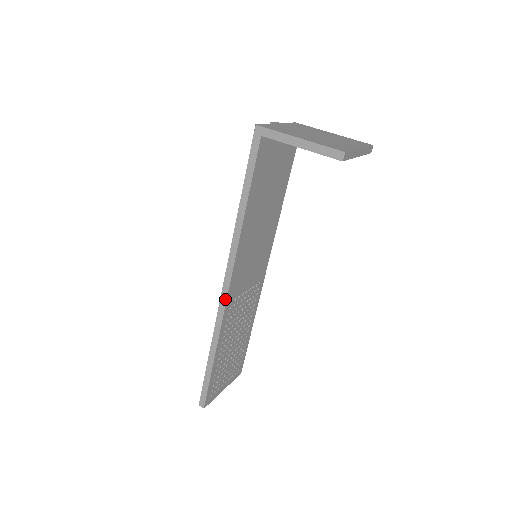
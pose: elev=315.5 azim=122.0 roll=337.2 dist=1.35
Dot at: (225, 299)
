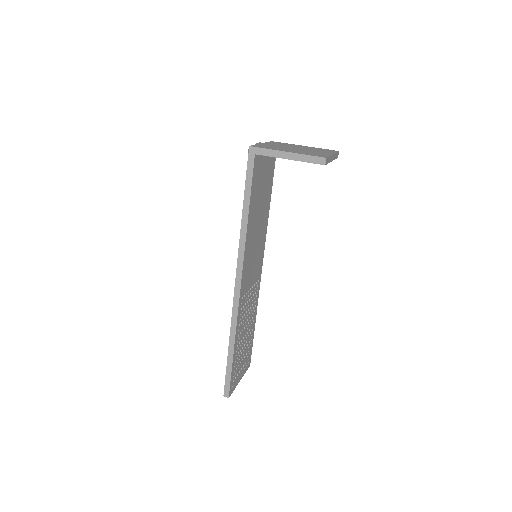
Dot at: (238, 295)
